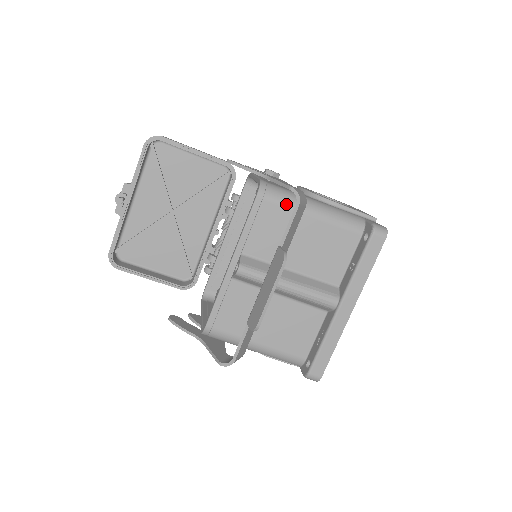
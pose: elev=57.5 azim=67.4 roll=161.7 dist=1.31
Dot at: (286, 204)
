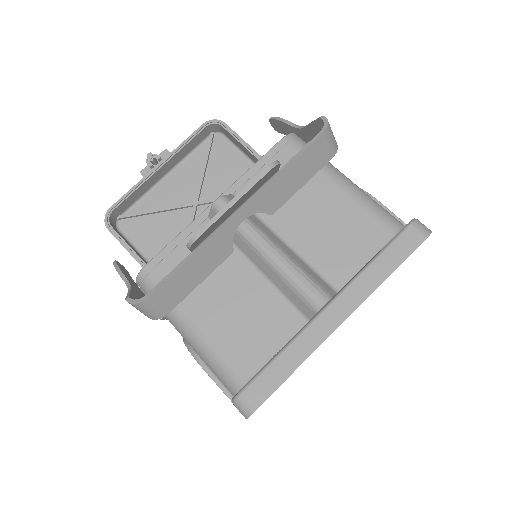
Dot at: occluded
